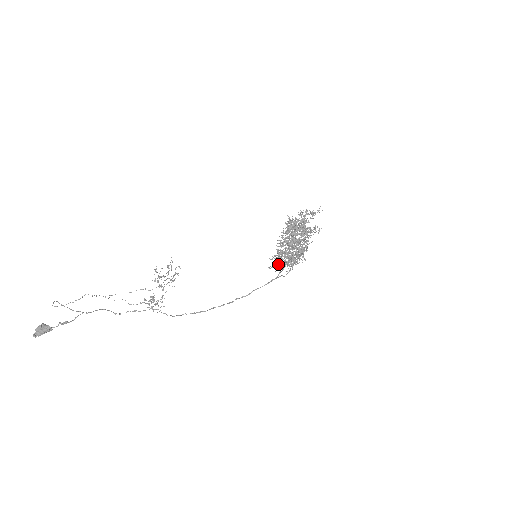
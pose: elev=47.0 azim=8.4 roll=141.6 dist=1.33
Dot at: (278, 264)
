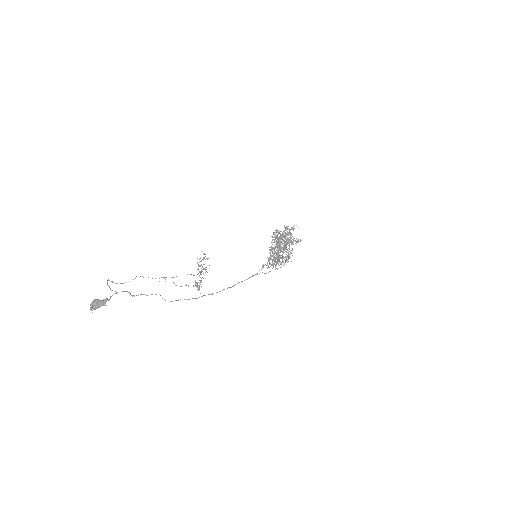
Dot at: (270, 263)
